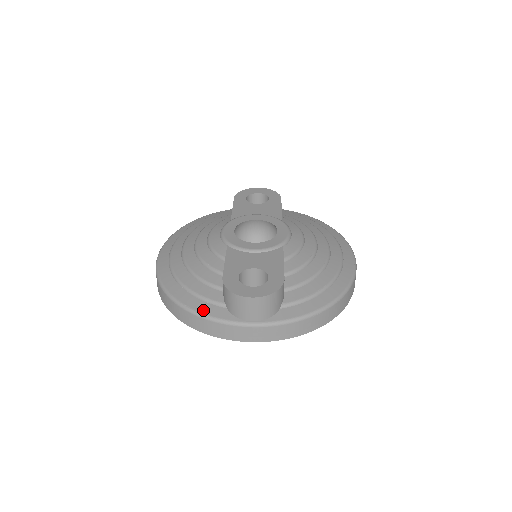
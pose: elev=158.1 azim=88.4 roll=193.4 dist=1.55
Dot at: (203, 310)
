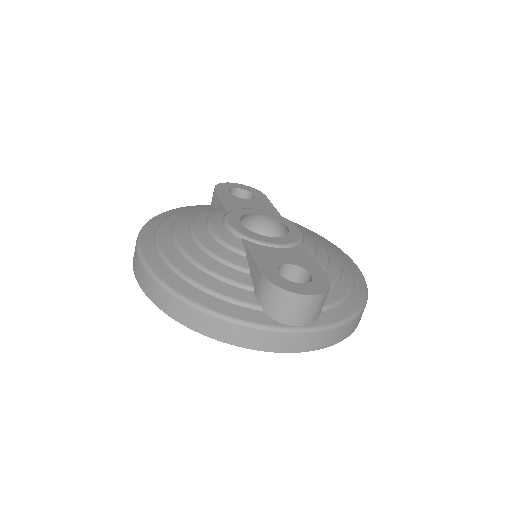
Dot at: (235, 314)
